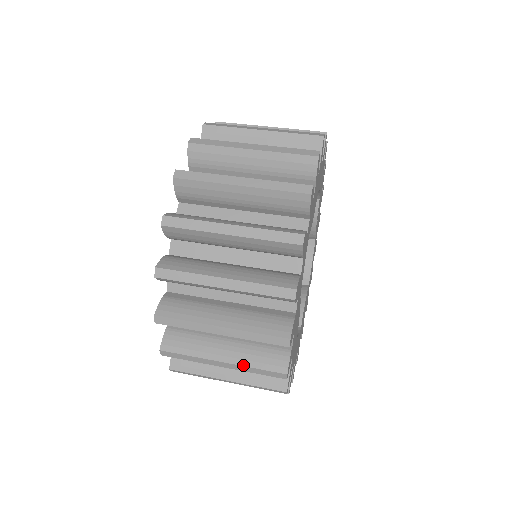
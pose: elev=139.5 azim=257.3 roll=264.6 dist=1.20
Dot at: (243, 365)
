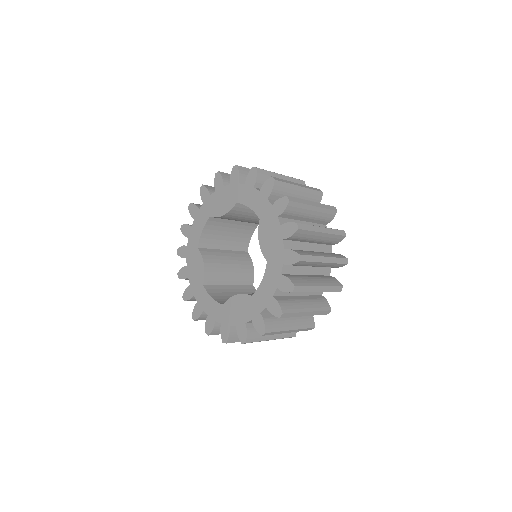
Dot at: (330, 228)
